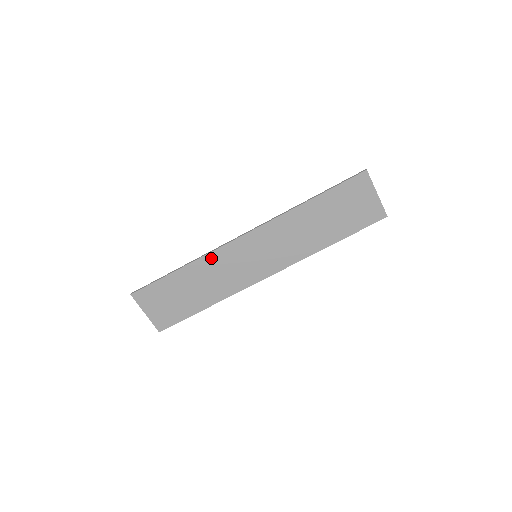
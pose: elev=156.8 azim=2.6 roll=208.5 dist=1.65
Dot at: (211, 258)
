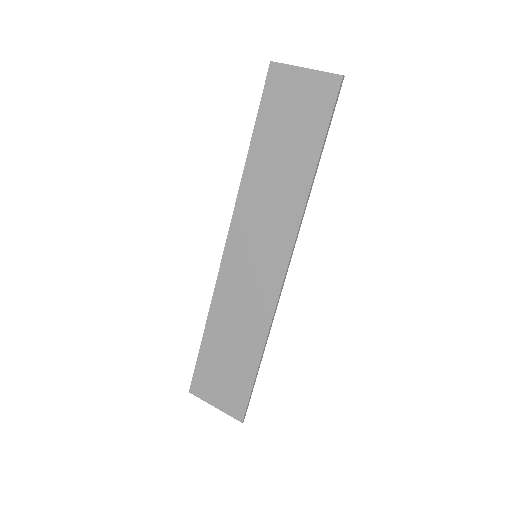
Dot at: (220, 295)
